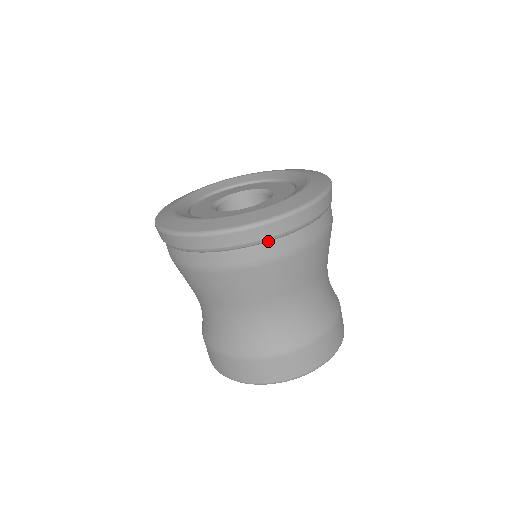
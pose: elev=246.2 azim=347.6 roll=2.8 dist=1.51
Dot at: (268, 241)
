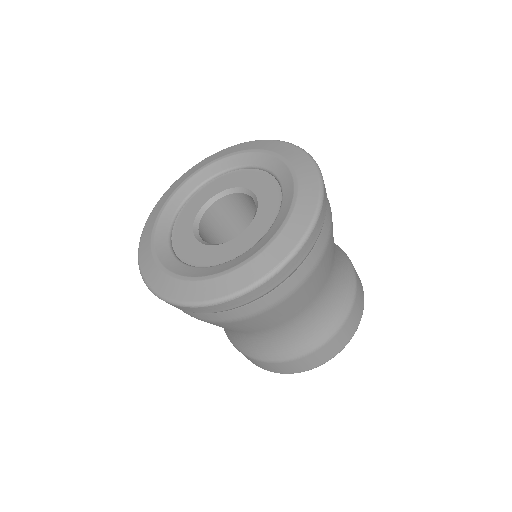
Dot at: (279, 285)
